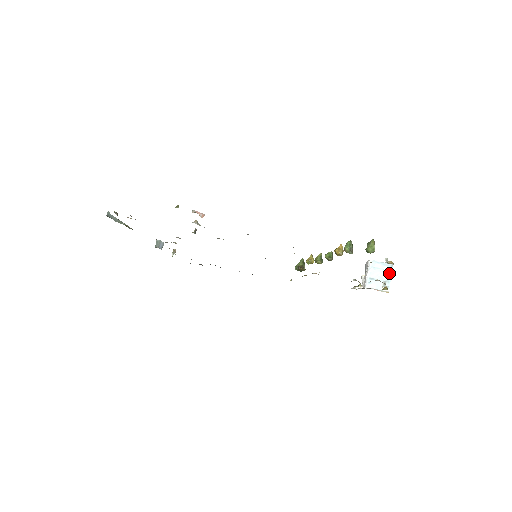
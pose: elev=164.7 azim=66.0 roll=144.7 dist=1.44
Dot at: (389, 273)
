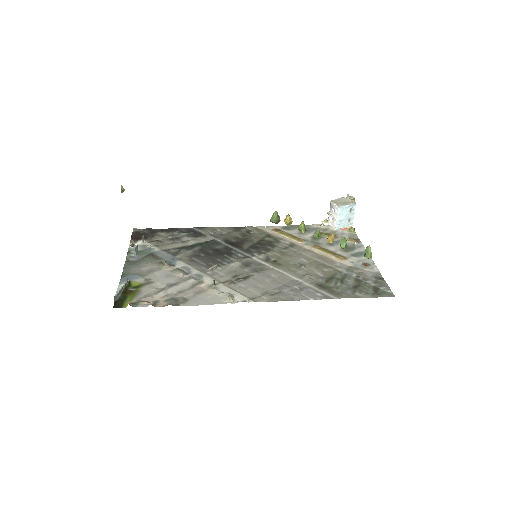
Dot at: (353, 211)
